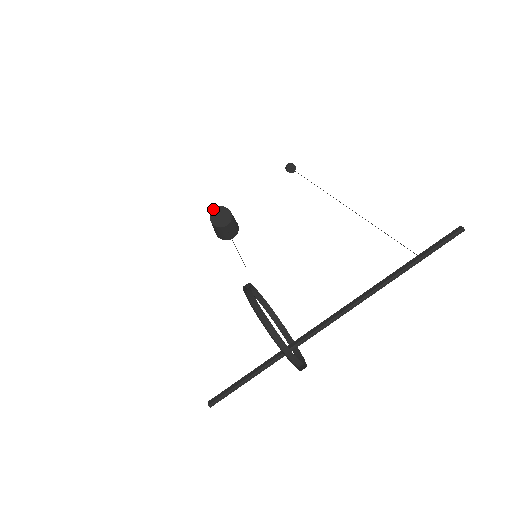
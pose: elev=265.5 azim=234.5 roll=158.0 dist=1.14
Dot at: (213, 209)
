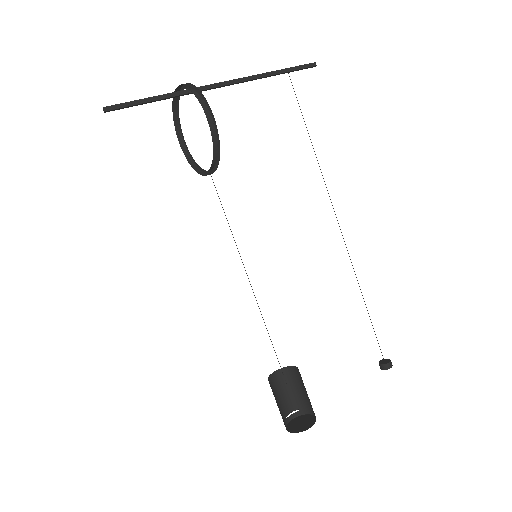
Dot at: (291, 420)
